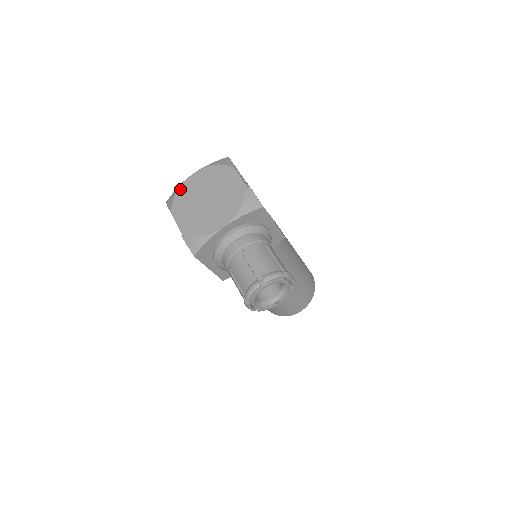
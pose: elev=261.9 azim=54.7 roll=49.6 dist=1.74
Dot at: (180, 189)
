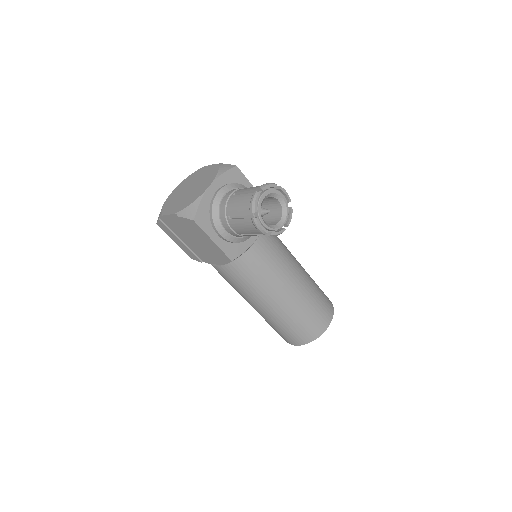
Dot at: (165, 203)
